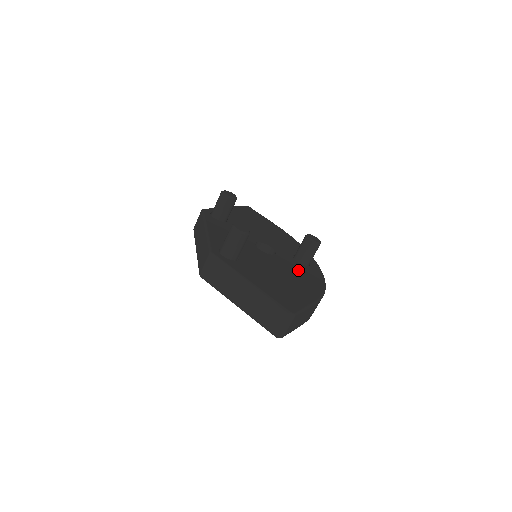
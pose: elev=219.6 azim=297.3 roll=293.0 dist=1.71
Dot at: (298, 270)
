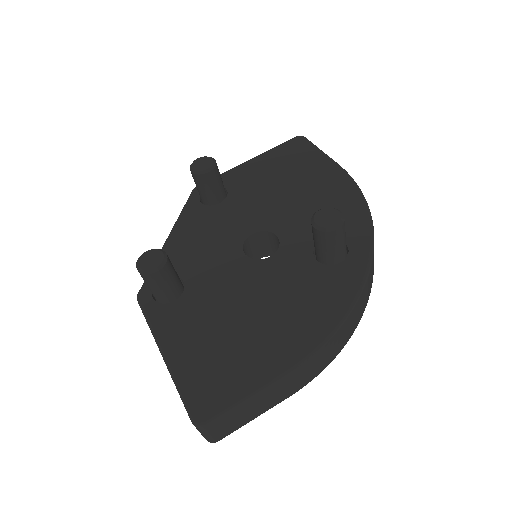
Dot at: (300, 286)
